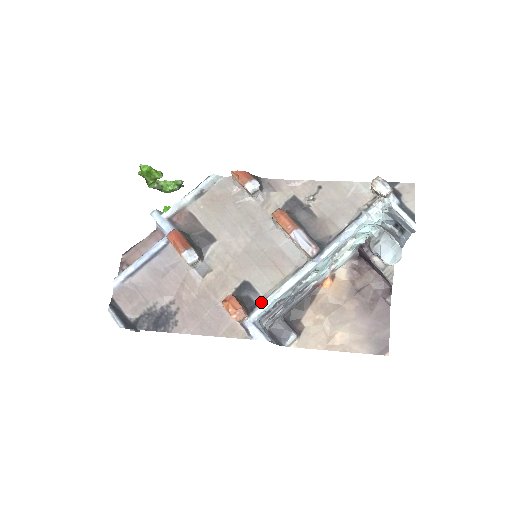
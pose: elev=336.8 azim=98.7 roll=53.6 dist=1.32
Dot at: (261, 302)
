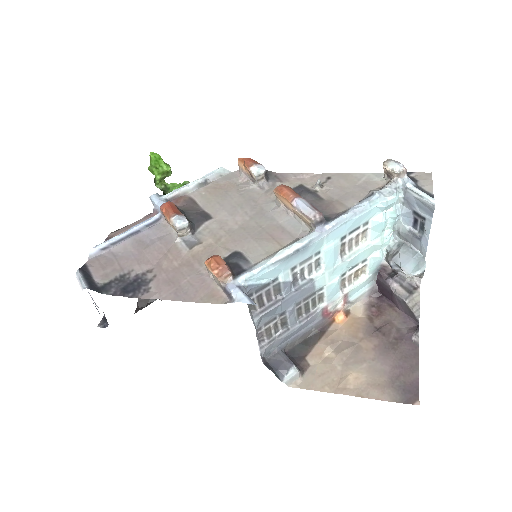
Dot at: (251, 268)
